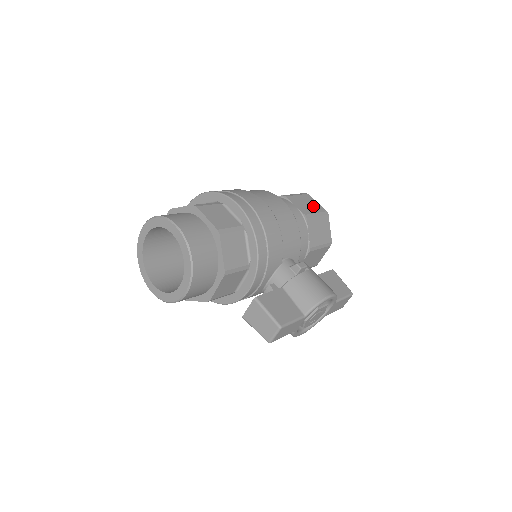
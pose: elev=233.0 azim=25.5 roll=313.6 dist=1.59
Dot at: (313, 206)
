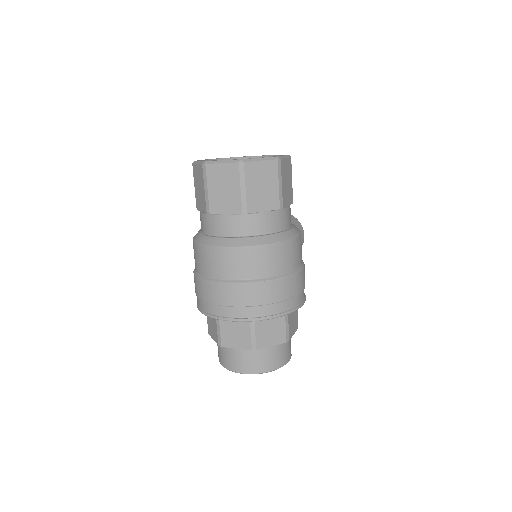
Dot at: (289, 175)
